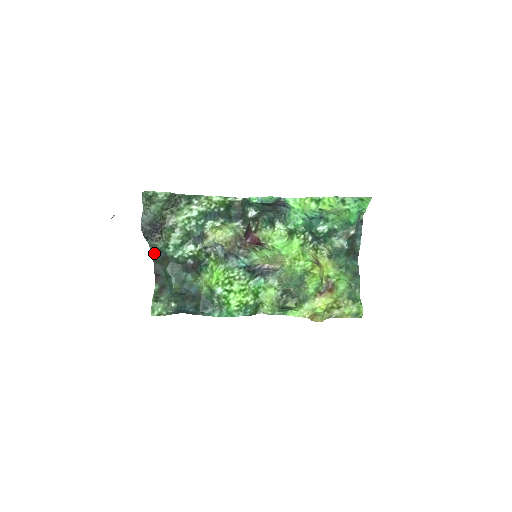
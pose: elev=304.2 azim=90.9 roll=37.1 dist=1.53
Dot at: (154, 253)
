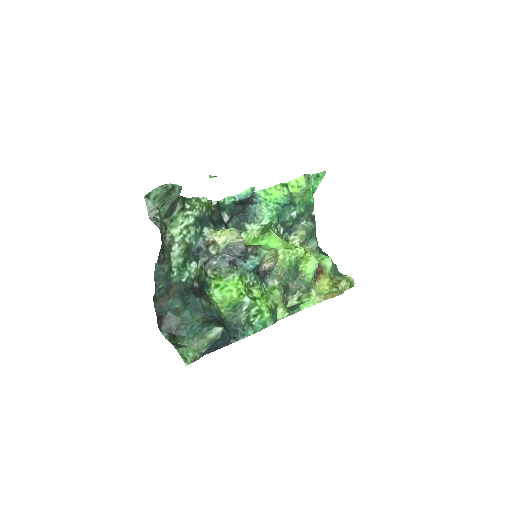
Dot at: (158, 284)
